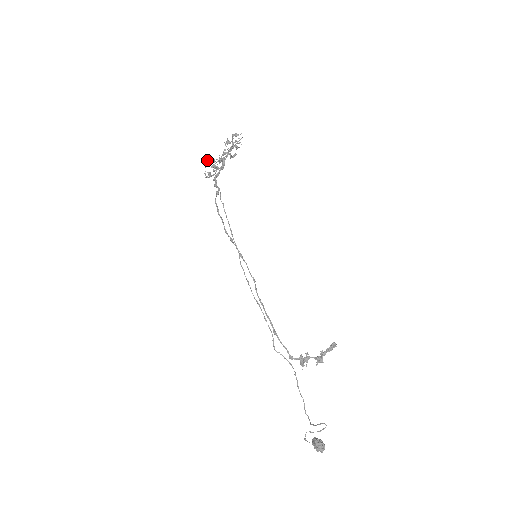
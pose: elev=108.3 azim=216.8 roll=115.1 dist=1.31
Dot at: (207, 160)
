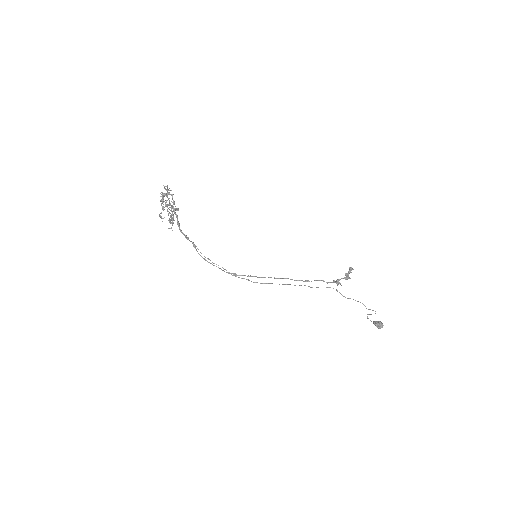
Dot at: occluded
